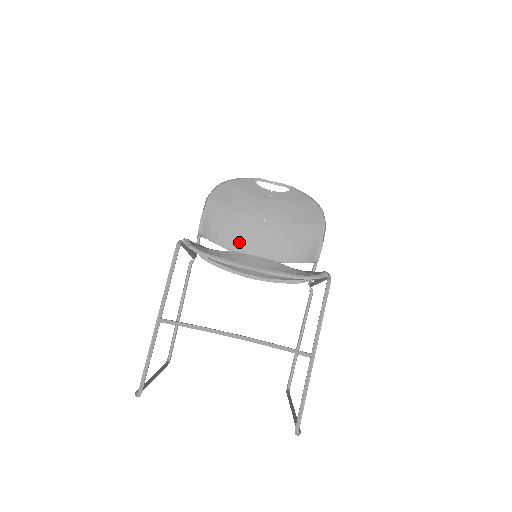
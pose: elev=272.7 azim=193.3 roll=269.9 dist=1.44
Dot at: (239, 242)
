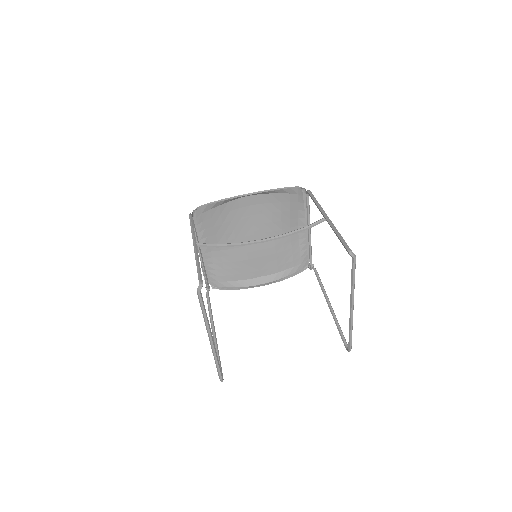
Dot at: occluded
